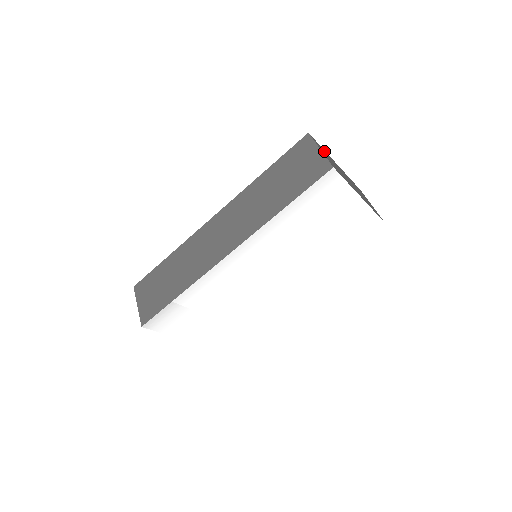
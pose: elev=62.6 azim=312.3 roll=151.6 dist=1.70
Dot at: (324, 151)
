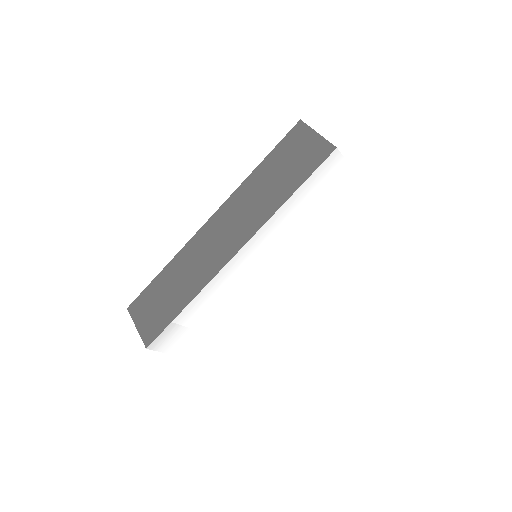
Dot at: occluded
